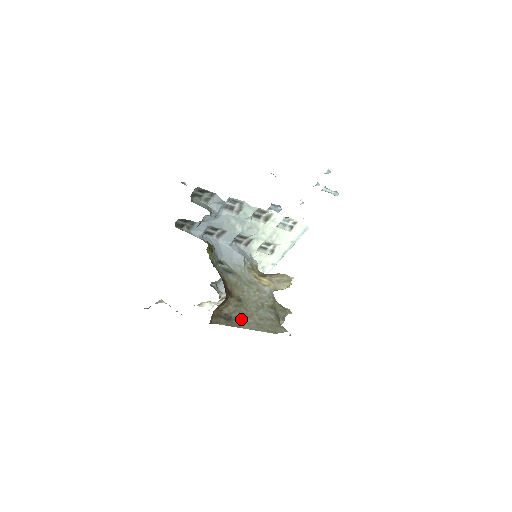
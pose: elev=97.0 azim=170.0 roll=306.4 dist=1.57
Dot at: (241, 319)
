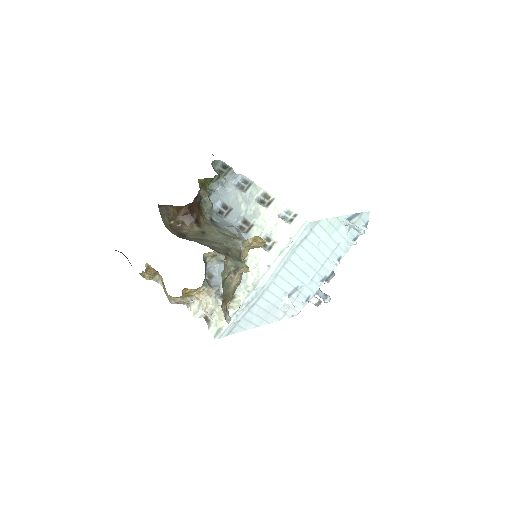
Dot at: (192, 239)
